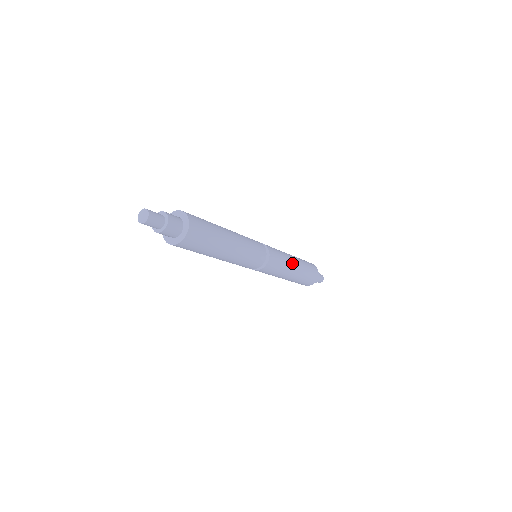
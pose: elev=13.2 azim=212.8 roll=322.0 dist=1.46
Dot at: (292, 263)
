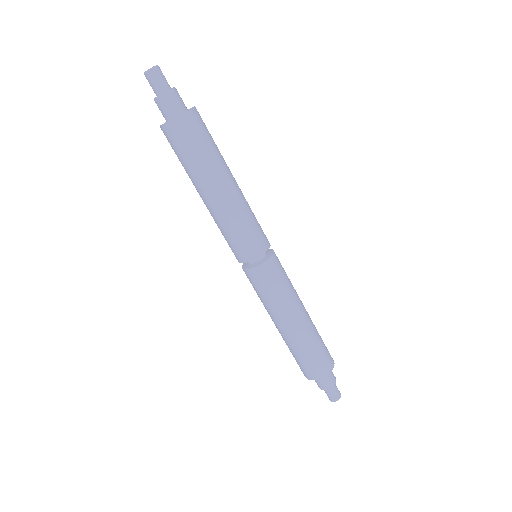
Dot at: occluded
